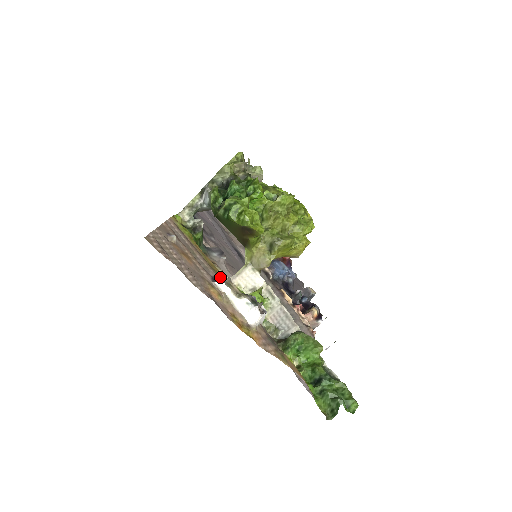
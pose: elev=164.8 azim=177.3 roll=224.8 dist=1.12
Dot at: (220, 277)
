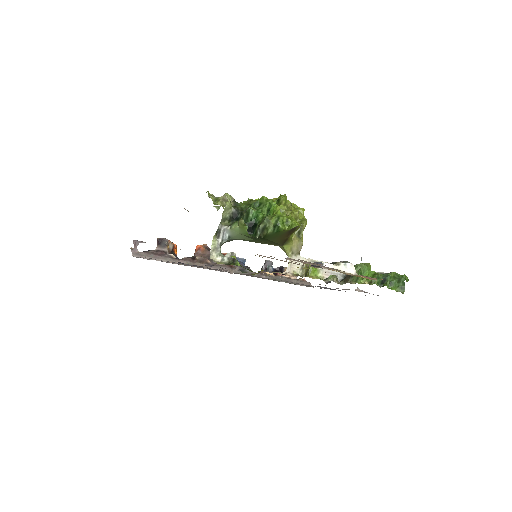
Dot at: occluded
